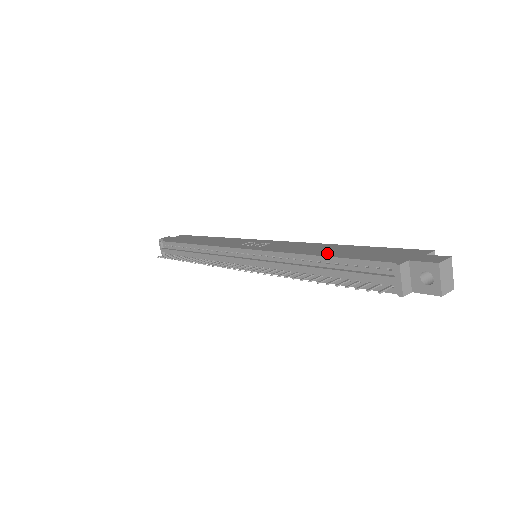
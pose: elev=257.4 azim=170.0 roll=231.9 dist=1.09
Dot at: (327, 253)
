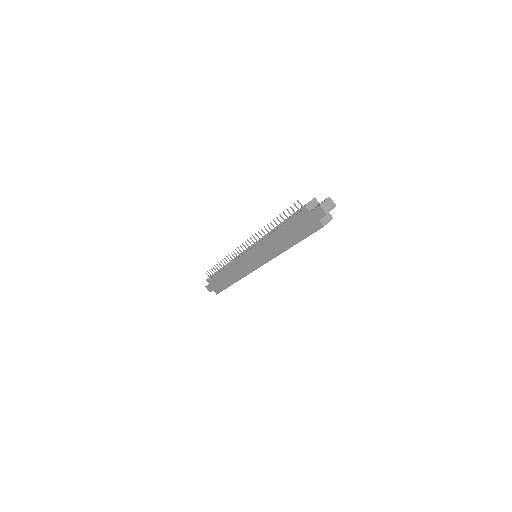
Dot at: occluded
